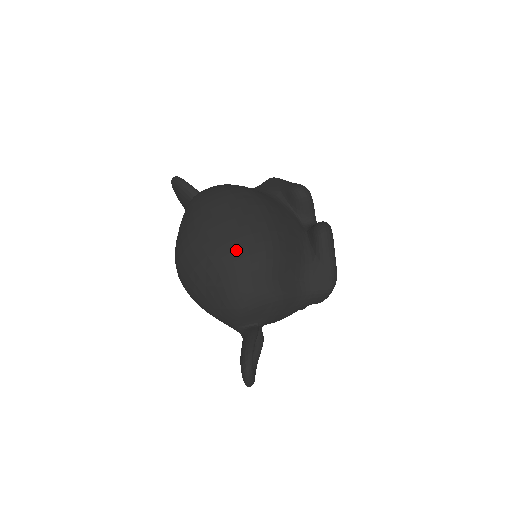
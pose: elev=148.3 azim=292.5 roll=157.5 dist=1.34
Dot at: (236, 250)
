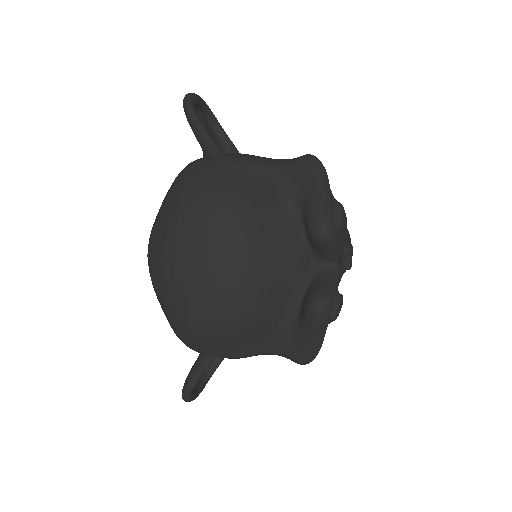
Dot at: (185, 309)
